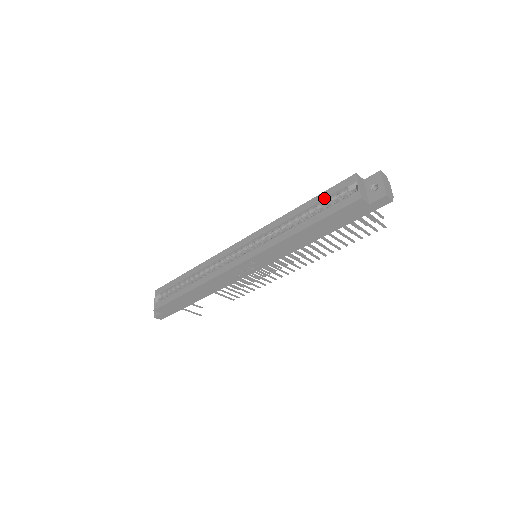
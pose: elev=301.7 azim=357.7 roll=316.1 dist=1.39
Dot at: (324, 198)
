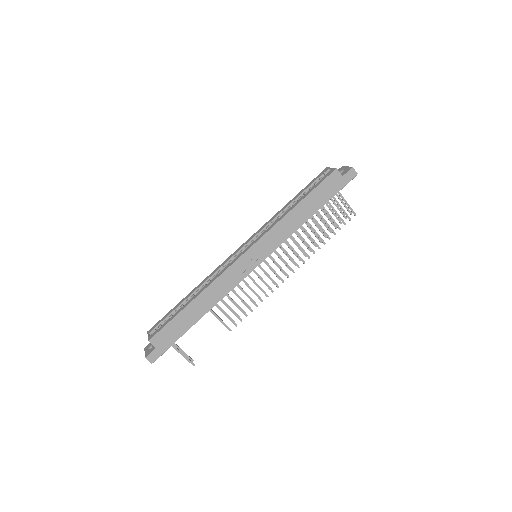
Dot at: (308, 187)
